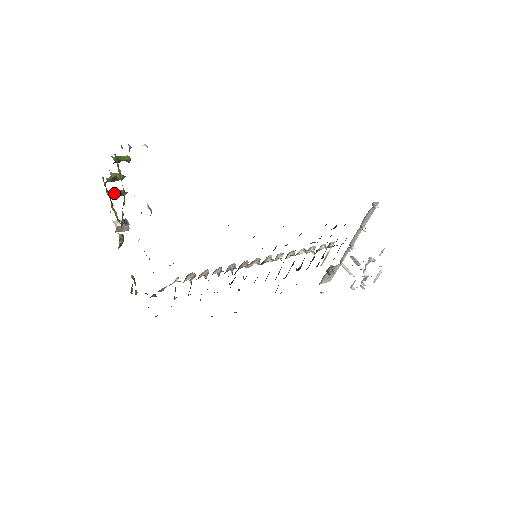
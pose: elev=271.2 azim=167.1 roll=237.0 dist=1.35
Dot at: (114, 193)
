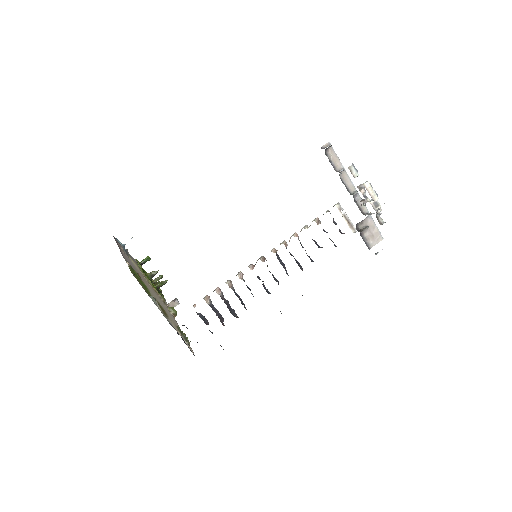
Dot at: (156, 285)
